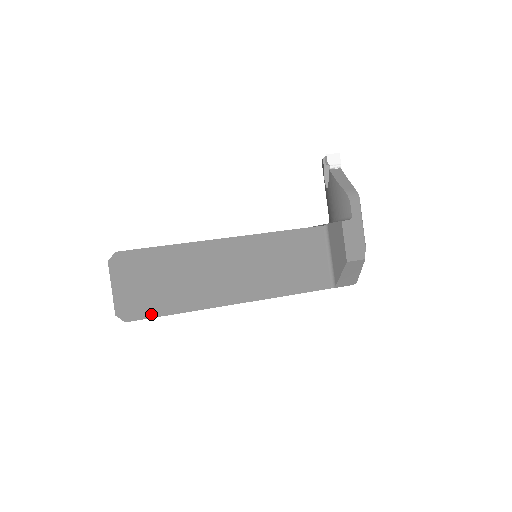
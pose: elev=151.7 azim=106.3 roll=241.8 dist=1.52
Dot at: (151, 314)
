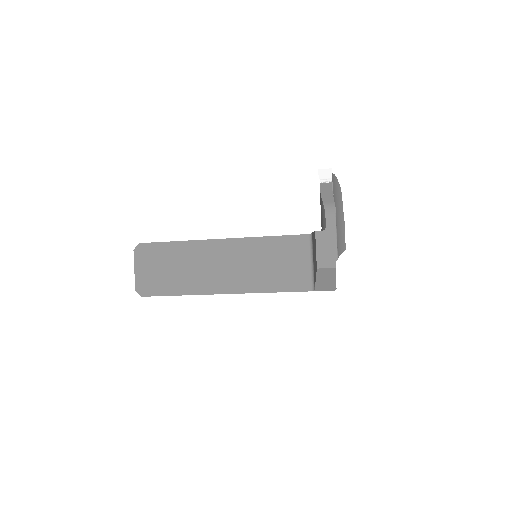
Dot at: (160, 293)
